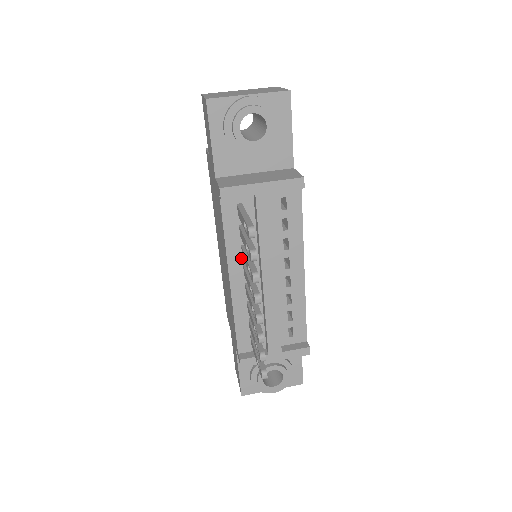
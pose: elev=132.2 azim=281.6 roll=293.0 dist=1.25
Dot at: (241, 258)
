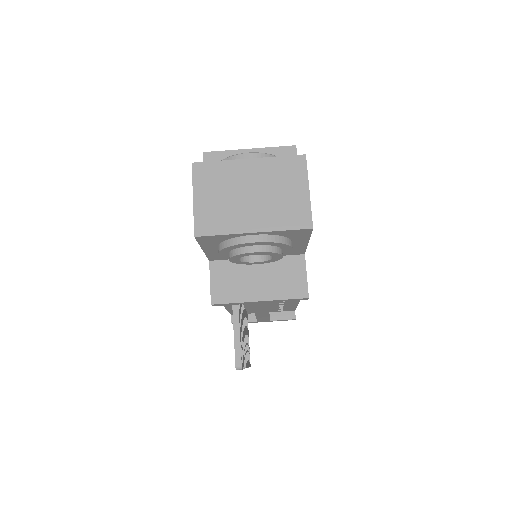
Dot at: occluded
